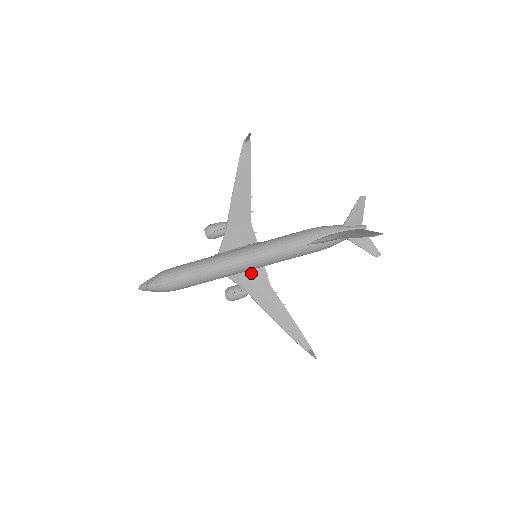
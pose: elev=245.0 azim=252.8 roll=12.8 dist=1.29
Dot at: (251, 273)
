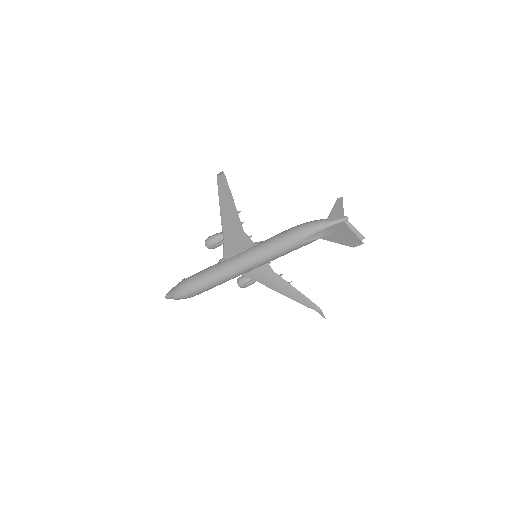
Dot at: occluded
